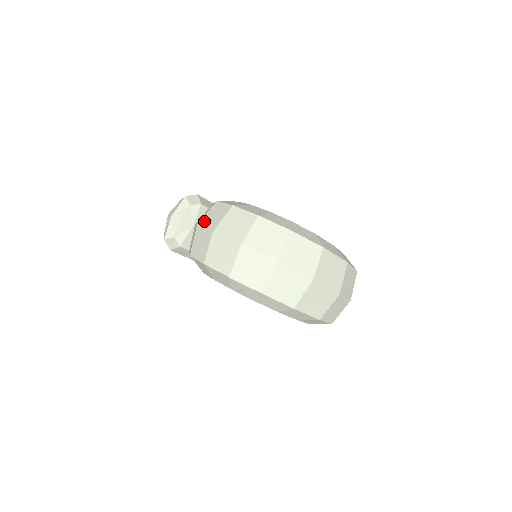
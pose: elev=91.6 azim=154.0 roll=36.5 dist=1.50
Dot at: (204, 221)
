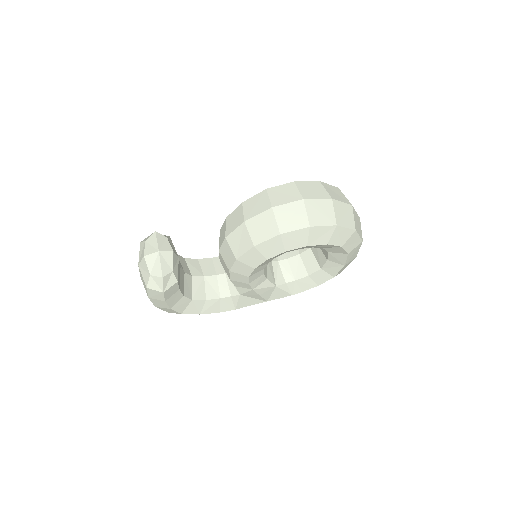
Dot at: (278, 201)
